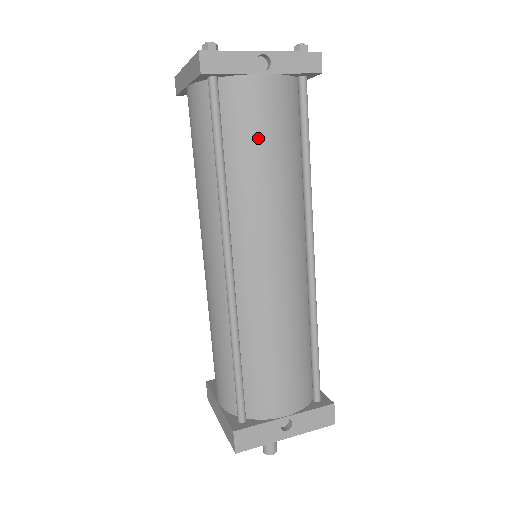
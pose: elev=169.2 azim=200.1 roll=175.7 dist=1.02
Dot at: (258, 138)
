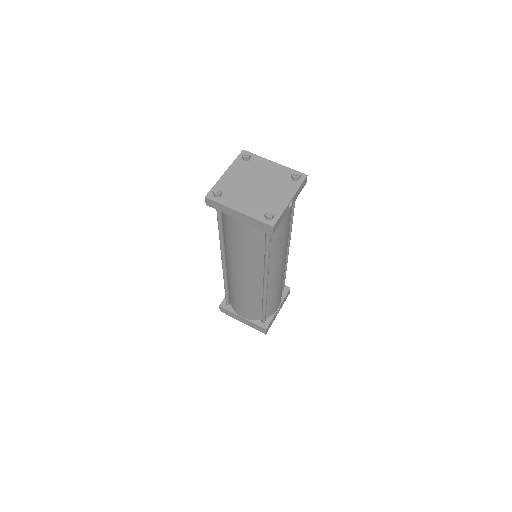
Dot at: (284, 233)
